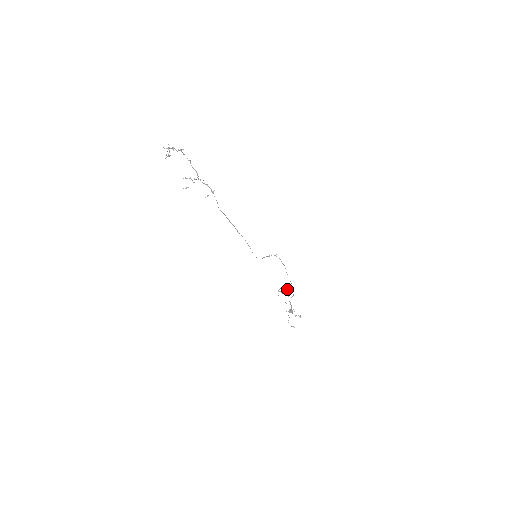
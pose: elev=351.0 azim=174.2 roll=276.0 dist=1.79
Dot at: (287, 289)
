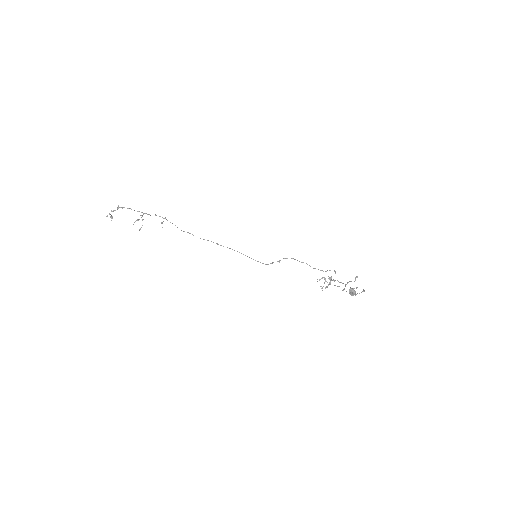
Dot at: occluded
